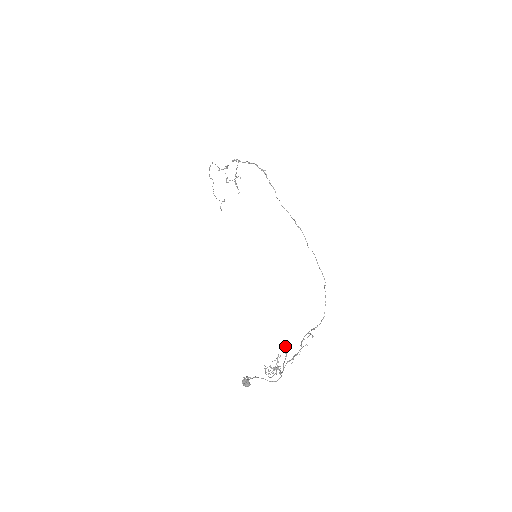
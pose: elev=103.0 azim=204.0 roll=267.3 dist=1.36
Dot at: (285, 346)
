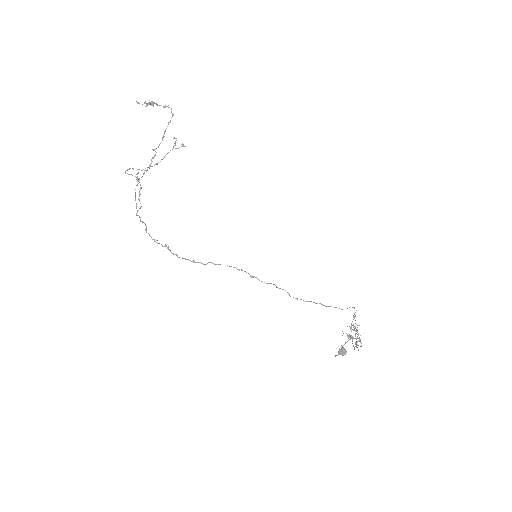
Dot at: occluded
